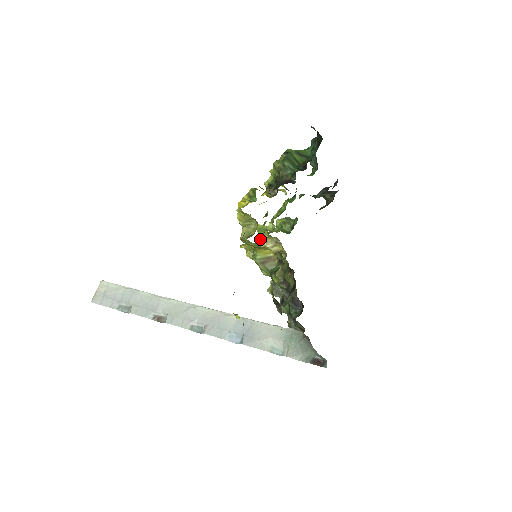
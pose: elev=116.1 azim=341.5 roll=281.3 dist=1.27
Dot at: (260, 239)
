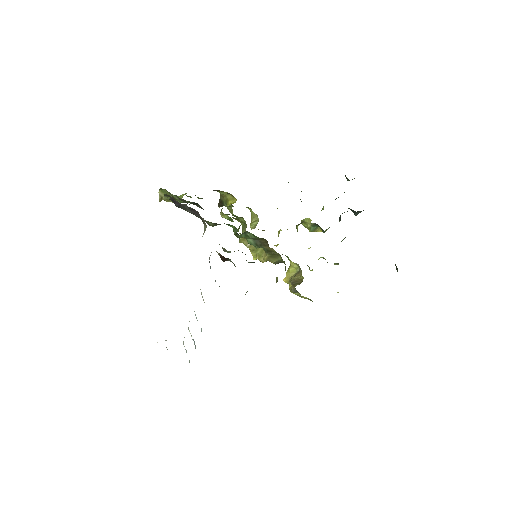
Dot at: (287, 275)
